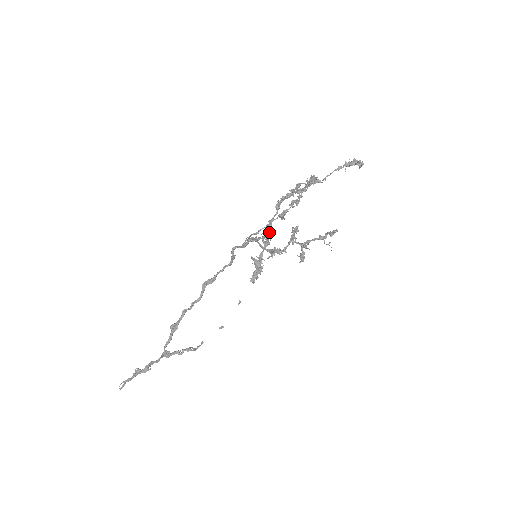
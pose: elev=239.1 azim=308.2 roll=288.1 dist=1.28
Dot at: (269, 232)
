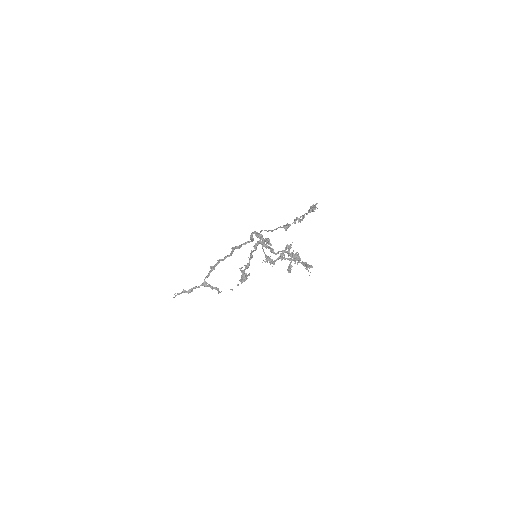
Dot at: (249, 260)
